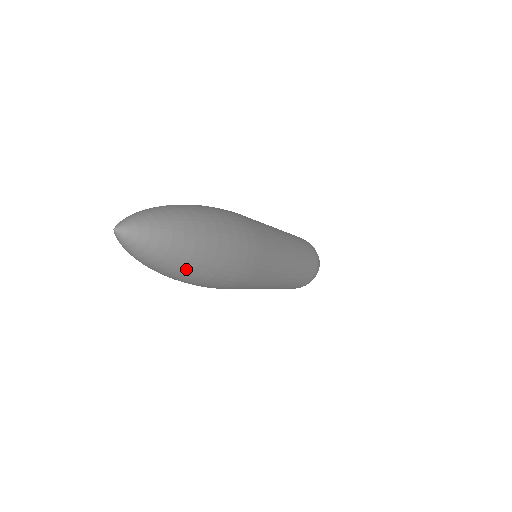
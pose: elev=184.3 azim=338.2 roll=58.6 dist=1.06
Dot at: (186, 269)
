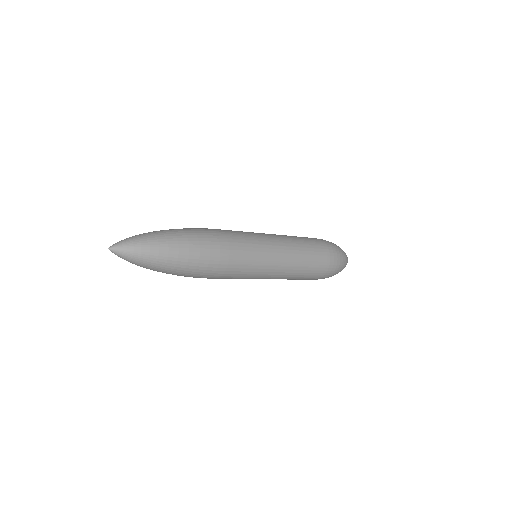
Dot at: (163, 254)
